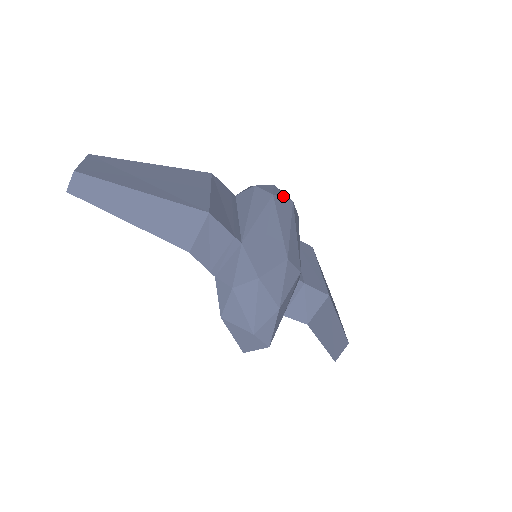
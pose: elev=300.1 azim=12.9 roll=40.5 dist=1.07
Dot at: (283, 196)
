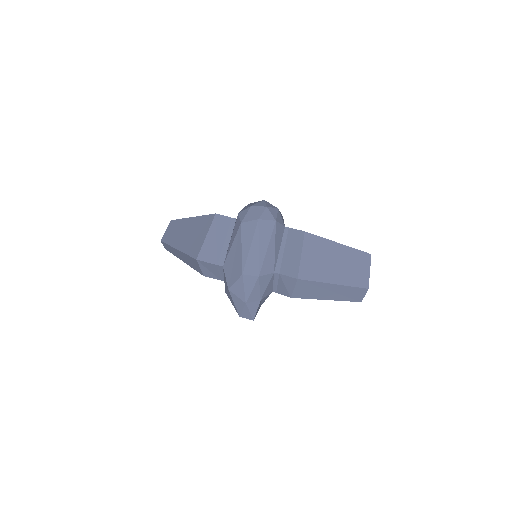
Dot at: (251, 218)
